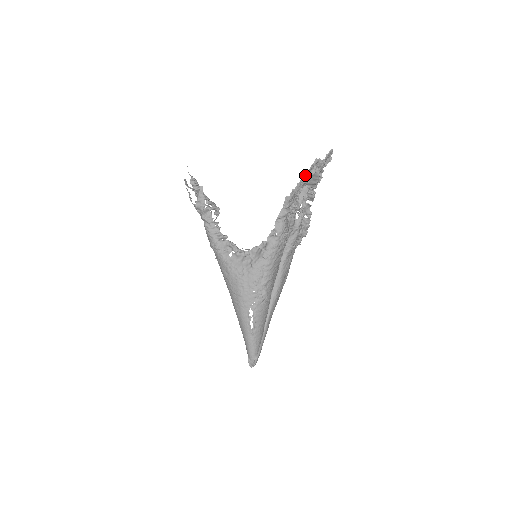
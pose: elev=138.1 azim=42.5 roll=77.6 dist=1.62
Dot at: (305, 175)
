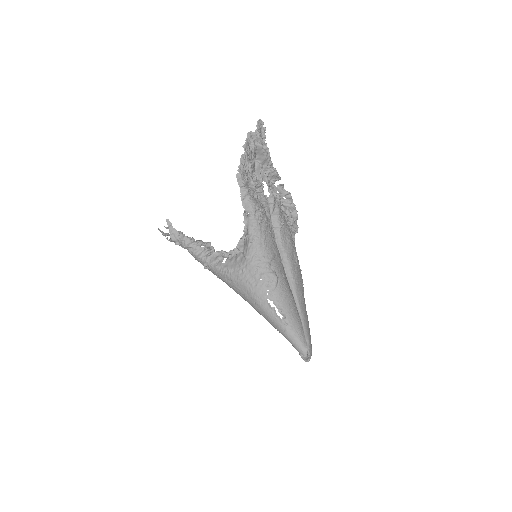
Dot at: (244, 150)
